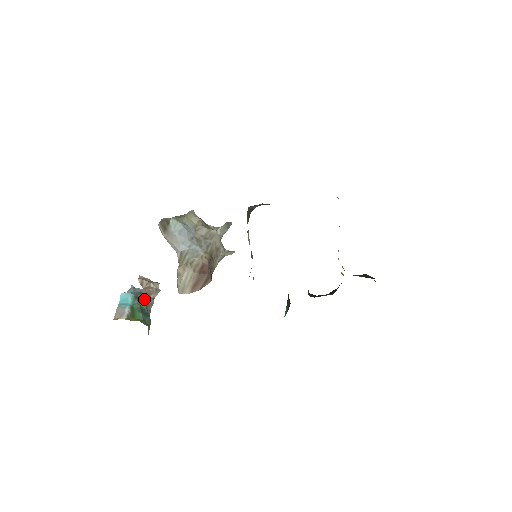
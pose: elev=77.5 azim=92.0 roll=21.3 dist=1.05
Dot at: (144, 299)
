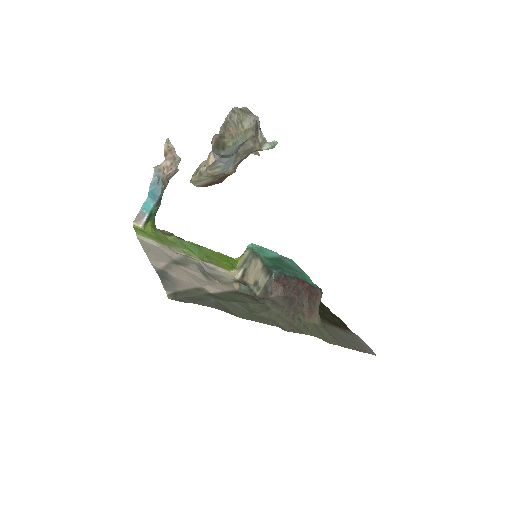
Dot at: occluded
